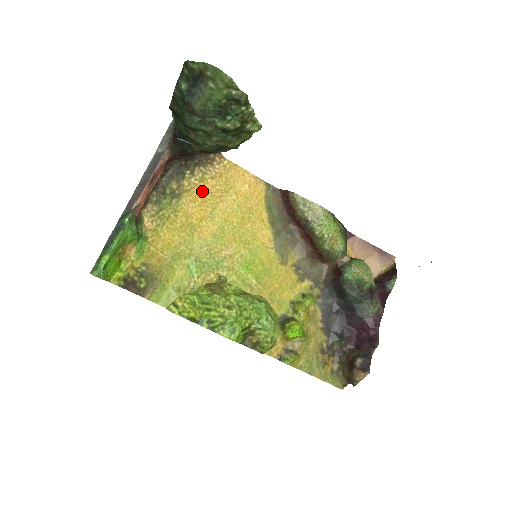
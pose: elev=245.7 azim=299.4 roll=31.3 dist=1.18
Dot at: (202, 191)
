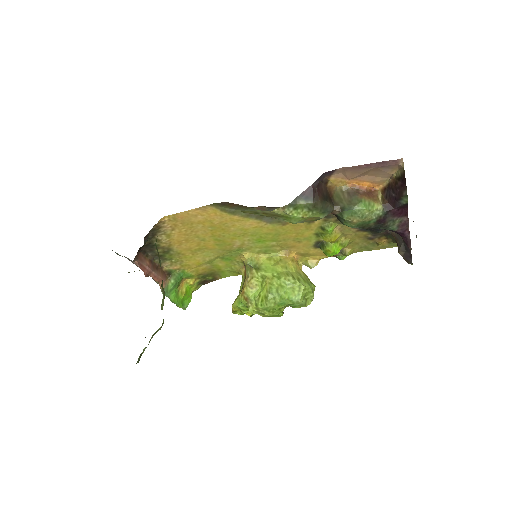
Dot at: (178, 238)
